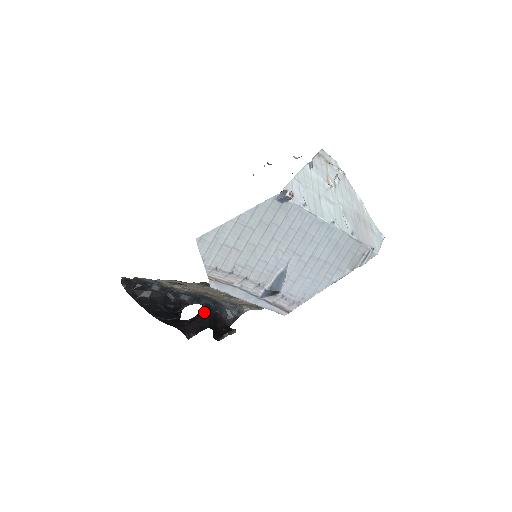
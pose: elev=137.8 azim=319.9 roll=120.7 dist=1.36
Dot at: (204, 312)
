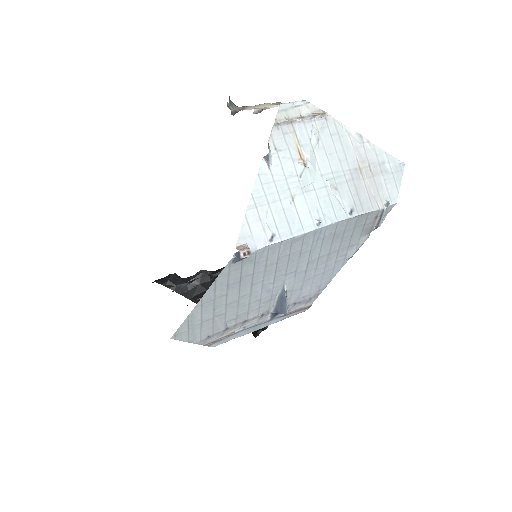
Dot at: occluded
